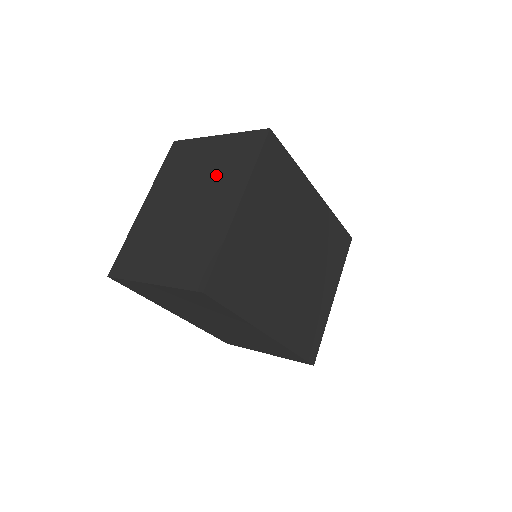
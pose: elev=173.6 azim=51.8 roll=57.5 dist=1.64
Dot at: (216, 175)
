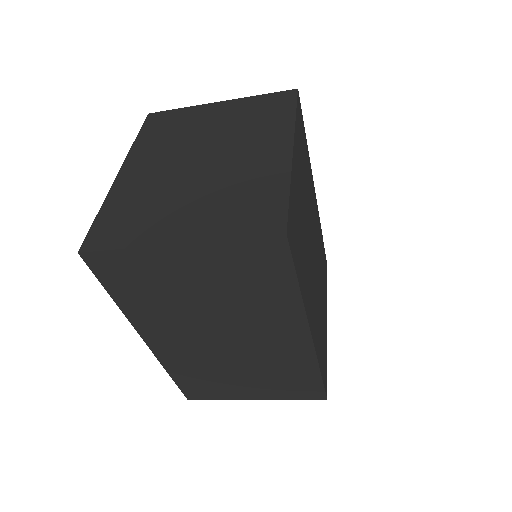
Dot at: (239, 130)
